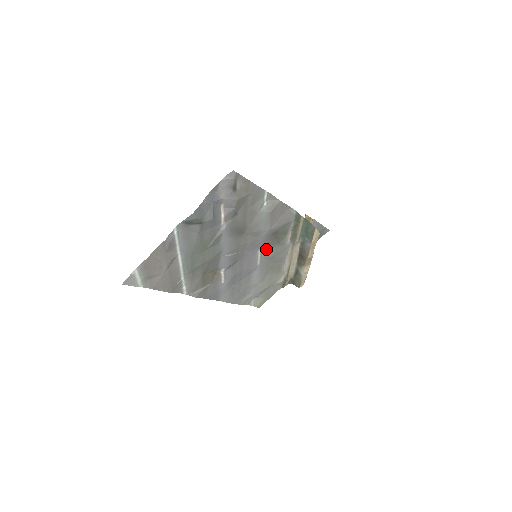
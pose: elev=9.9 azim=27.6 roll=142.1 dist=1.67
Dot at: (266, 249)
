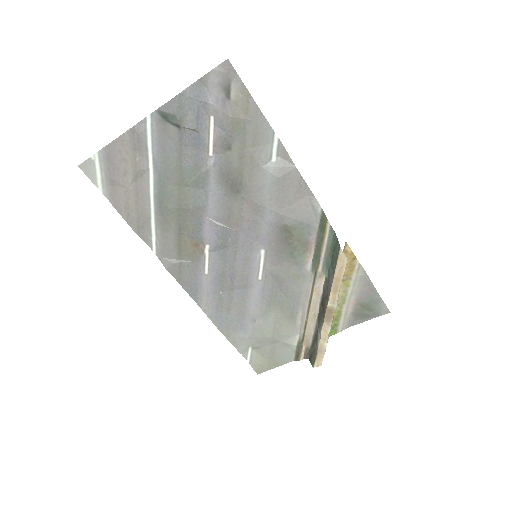
Dot at: (273, 256)
